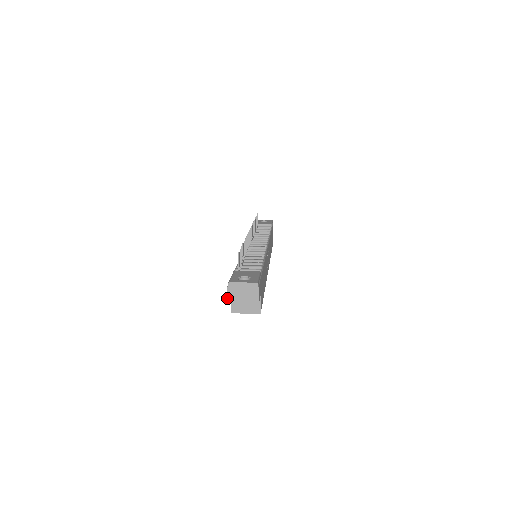
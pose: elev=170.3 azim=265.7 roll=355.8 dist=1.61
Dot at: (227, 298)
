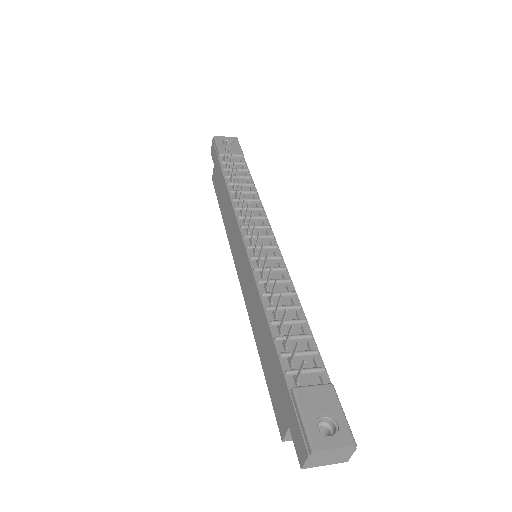
Dot at: (303, 465)
